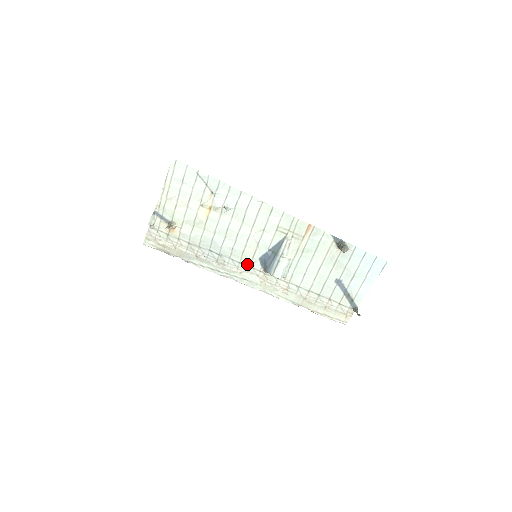
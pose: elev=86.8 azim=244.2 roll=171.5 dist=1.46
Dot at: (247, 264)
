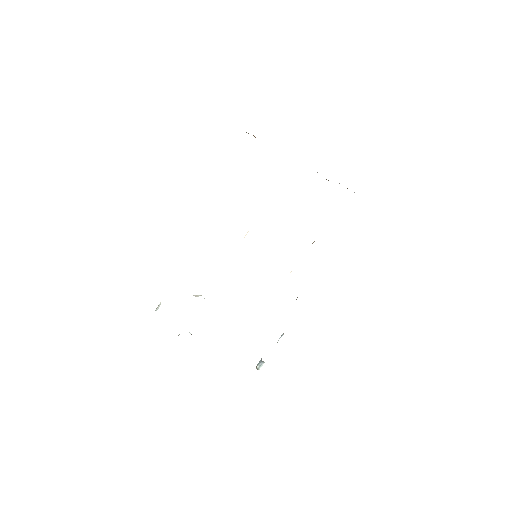
Dot at: occluded
